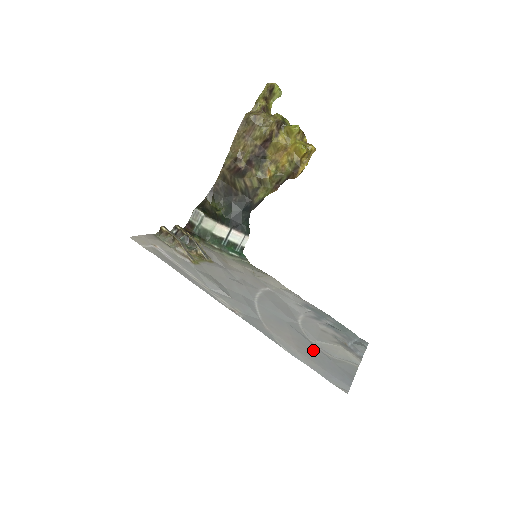
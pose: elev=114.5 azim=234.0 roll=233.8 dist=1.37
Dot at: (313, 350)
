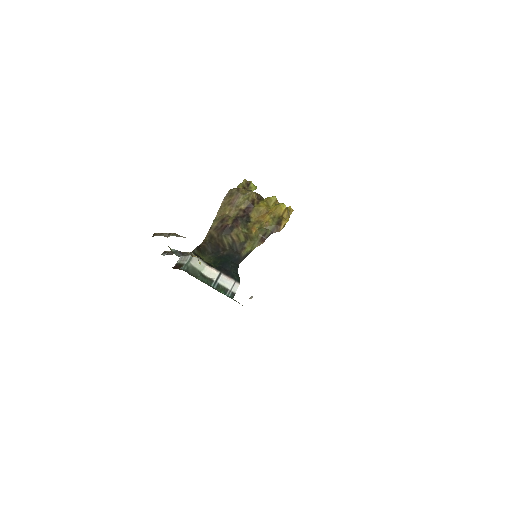
Dot at: occluded
